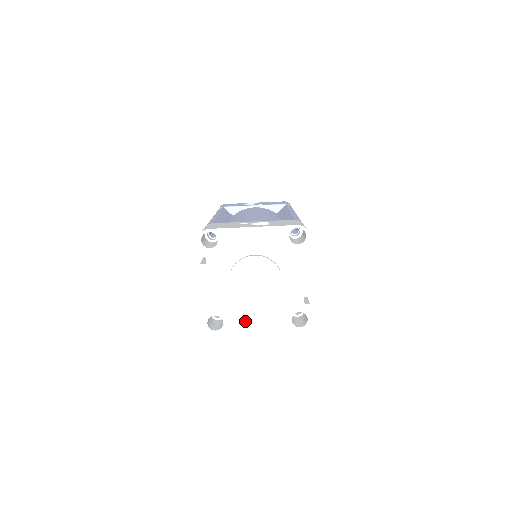
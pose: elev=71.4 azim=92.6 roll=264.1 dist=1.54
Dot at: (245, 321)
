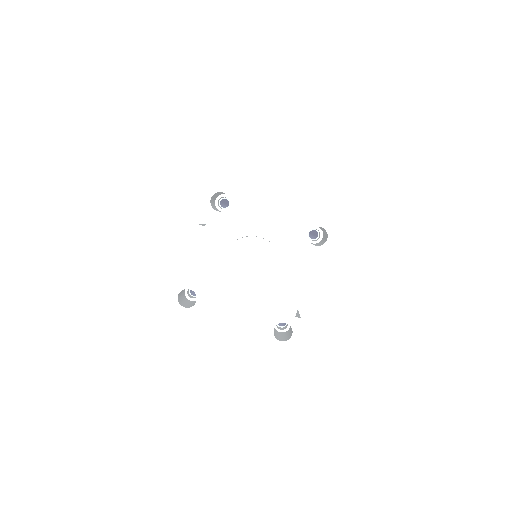
Dot at: (221, 309)
